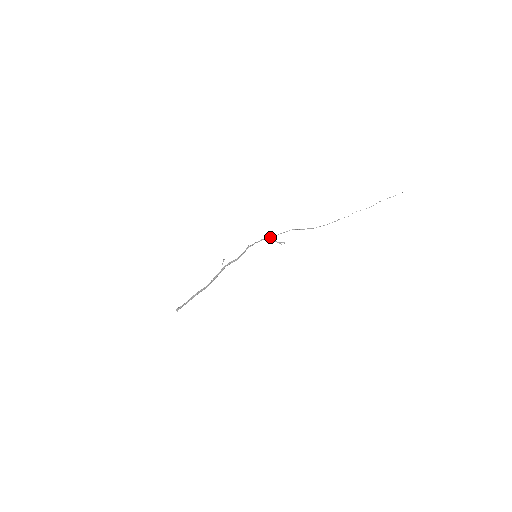
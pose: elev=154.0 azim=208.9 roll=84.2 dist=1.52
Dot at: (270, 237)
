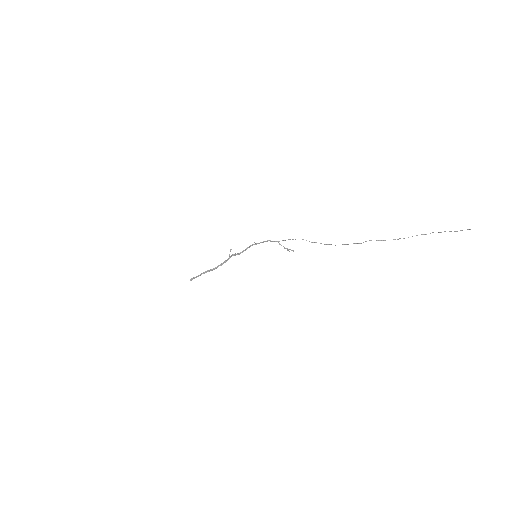
Dot at: occluded
